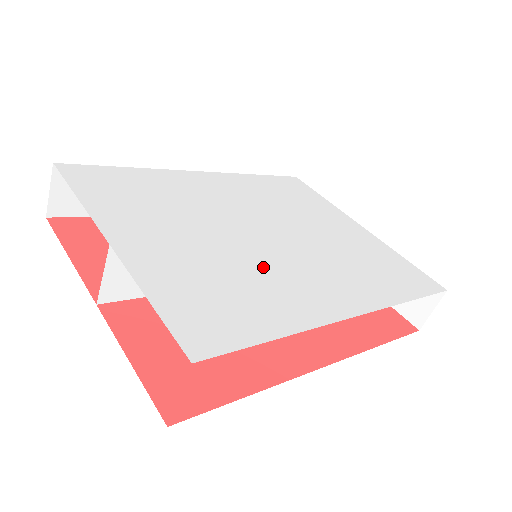
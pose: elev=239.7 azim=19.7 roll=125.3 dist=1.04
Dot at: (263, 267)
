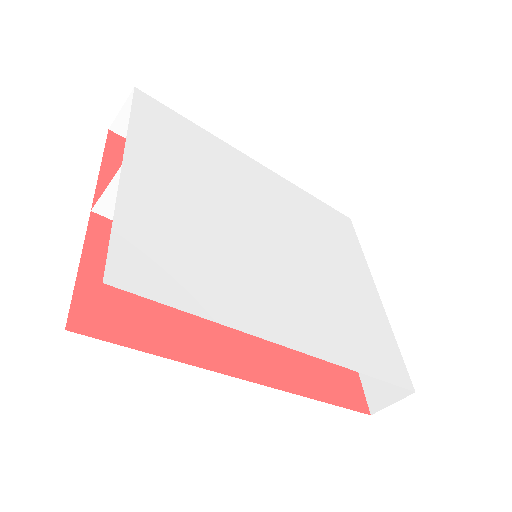
Dot at: (243, 261)
